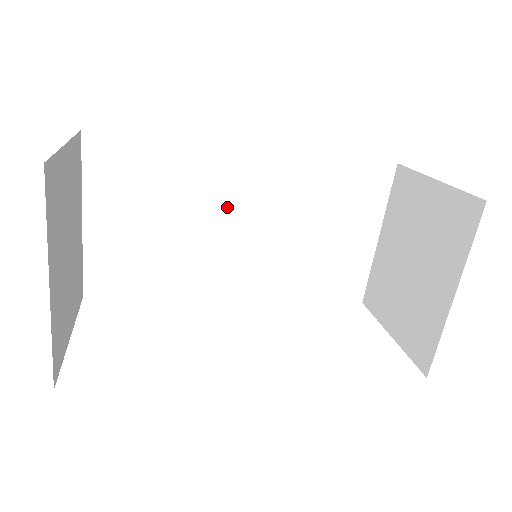
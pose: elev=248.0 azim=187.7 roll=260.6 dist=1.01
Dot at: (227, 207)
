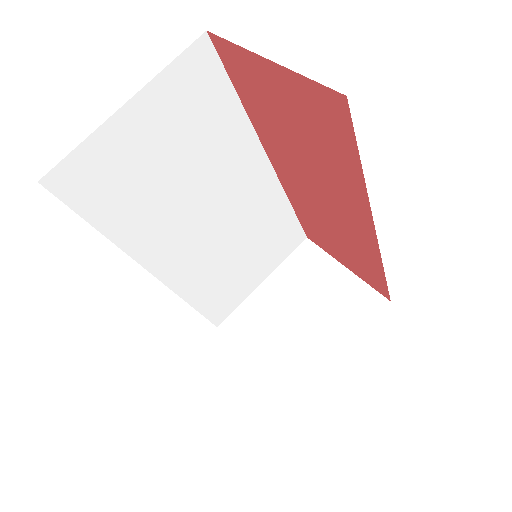
Dot at: (221, 192)
